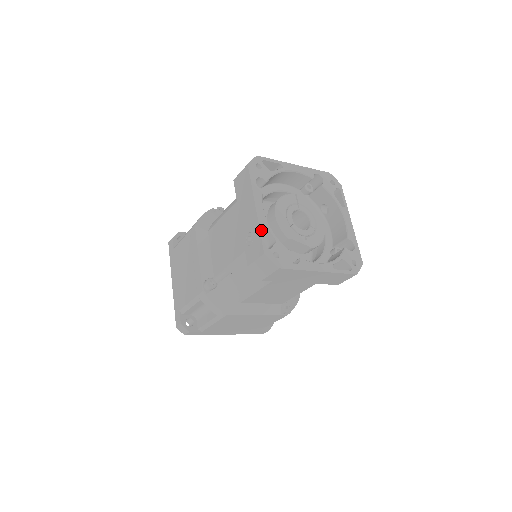
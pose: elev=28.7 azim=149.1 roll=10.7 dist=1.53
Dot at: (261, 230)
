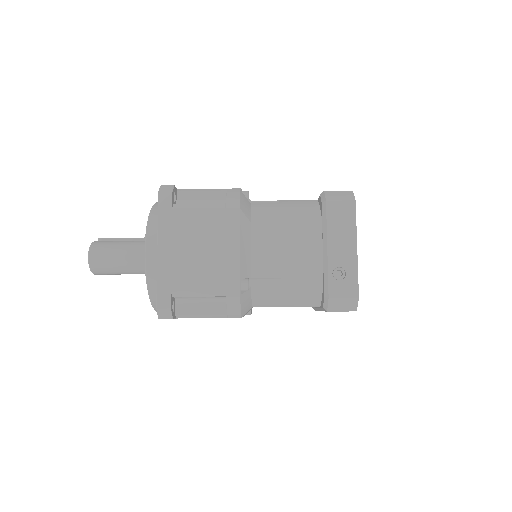
Dot at: occluded
